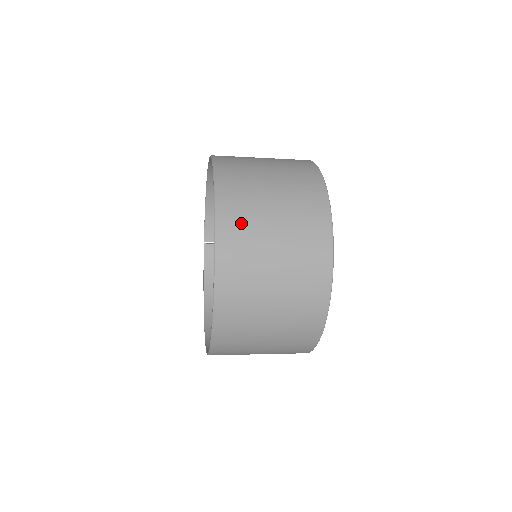
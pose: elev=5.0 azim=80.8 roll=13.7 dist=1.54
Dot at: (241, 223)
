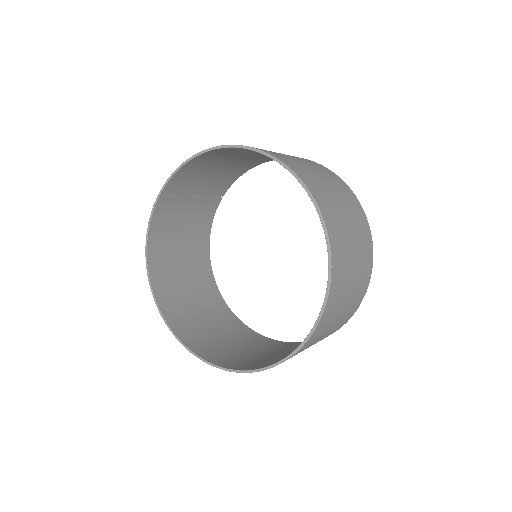
Dot at: (339, 293)
